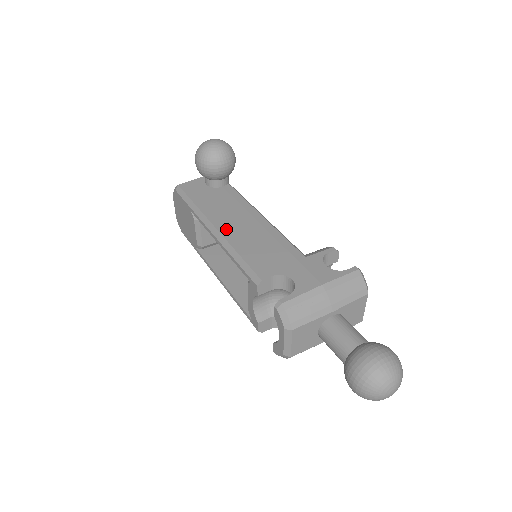
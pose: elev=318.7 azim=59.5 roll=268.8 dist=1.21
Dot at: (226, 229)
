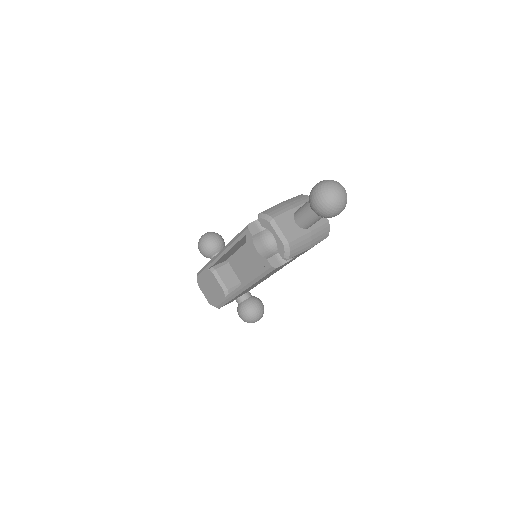
Dot at: occluded
